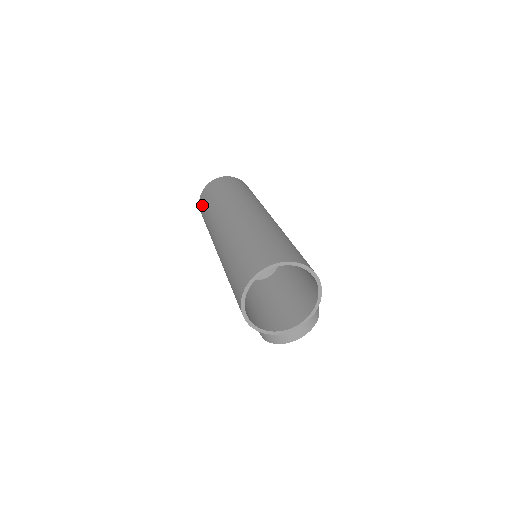
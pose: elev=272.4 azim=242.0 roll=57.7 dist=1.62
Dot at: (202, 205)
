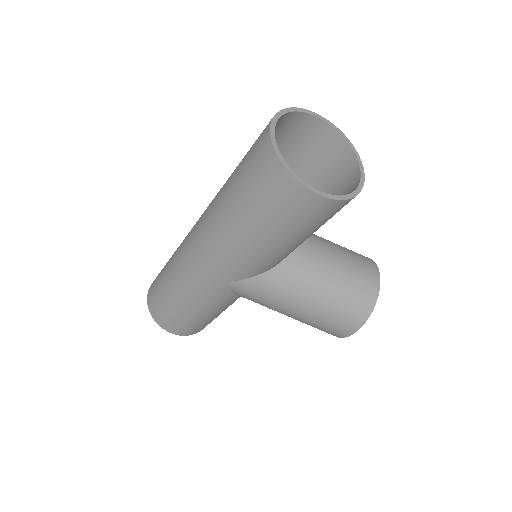
Dot at: (161, 310)
